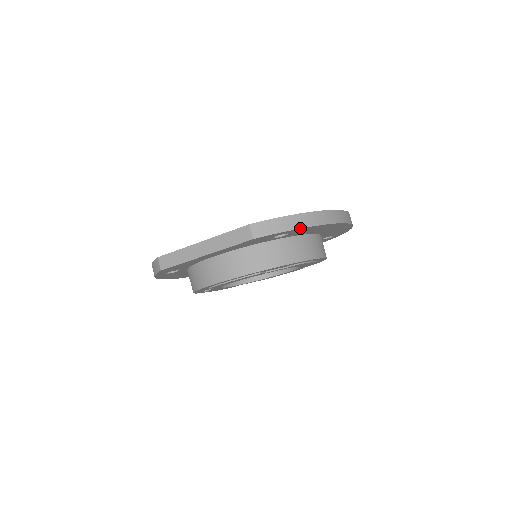
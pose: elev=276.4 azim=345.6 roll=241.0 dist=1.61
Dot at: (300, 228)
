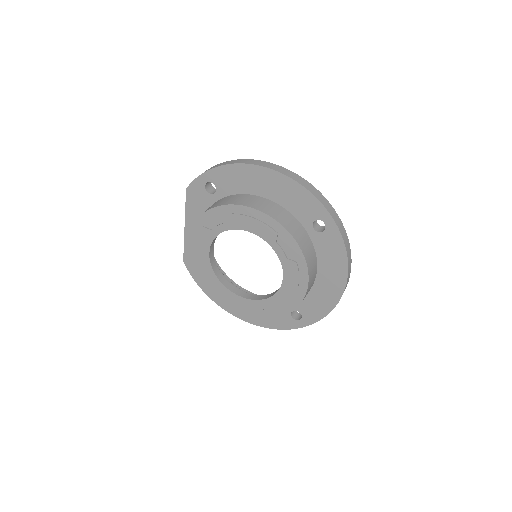
Dot at: (209, 170)
